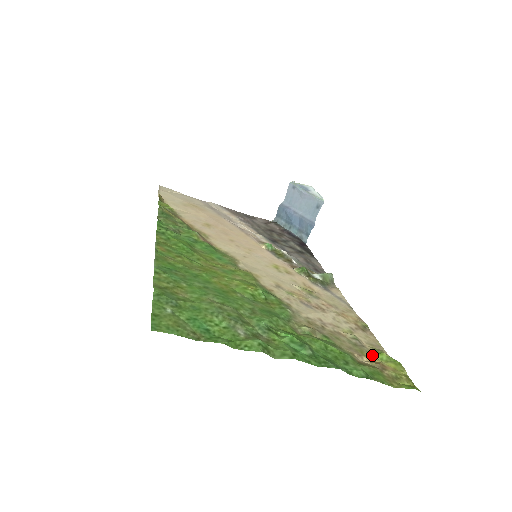
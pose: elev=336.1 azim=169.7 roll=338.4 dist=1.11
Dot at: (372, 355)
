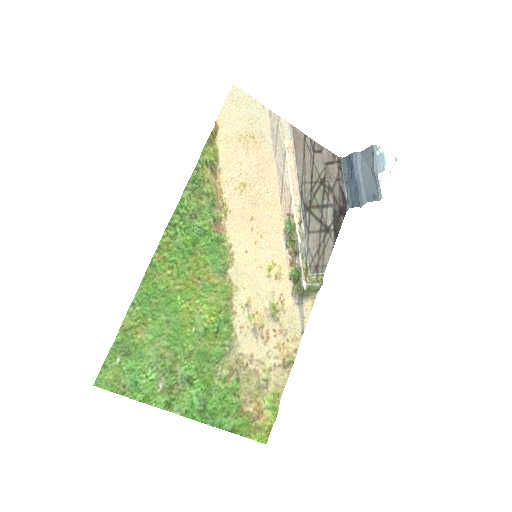
Dot at: (264, 400)
